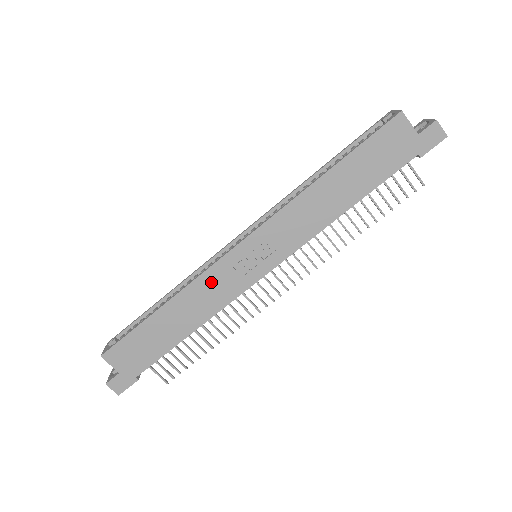
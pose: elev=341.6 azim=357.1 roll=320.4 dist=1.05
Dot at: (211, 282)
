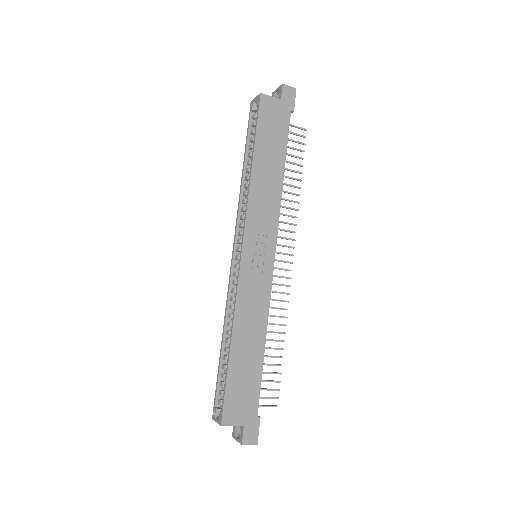
Dot at: (247, 296)
